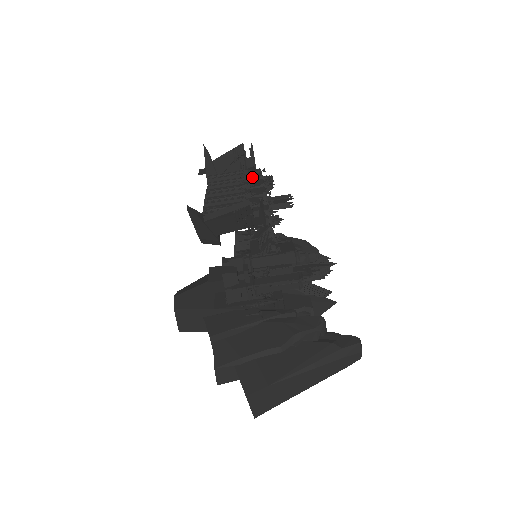
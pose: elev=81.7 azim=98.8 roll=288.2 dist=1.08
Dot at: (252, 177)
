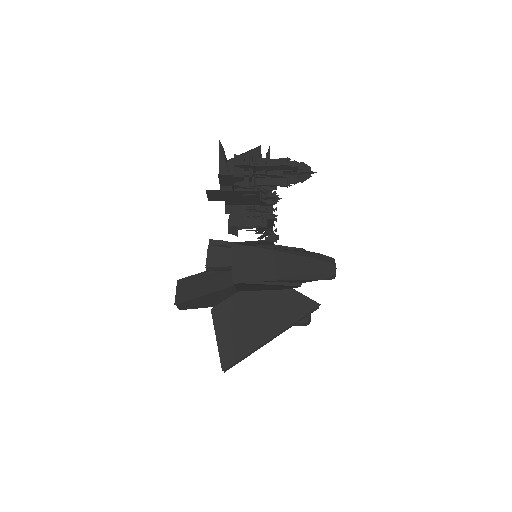
Dot at: occluded
